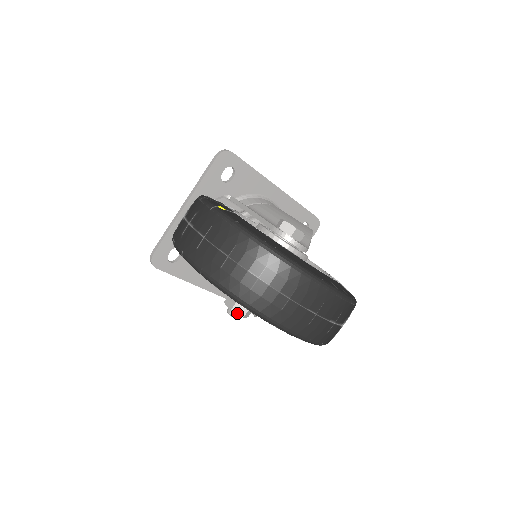
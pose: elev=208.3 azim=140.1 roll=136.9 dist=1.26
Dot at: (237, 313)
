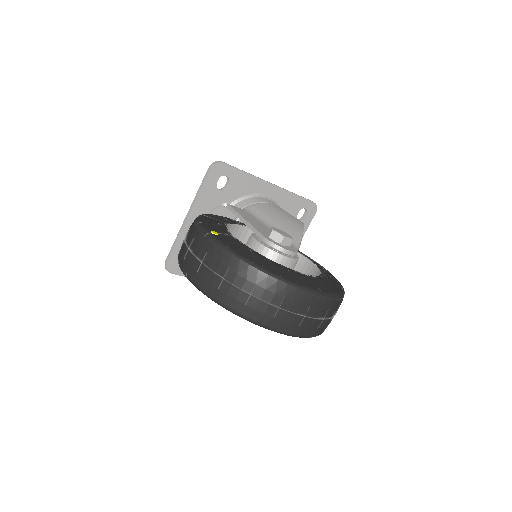
Dot at: occluded
